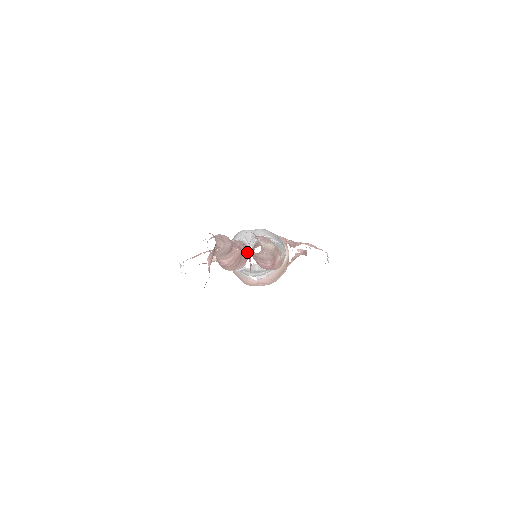
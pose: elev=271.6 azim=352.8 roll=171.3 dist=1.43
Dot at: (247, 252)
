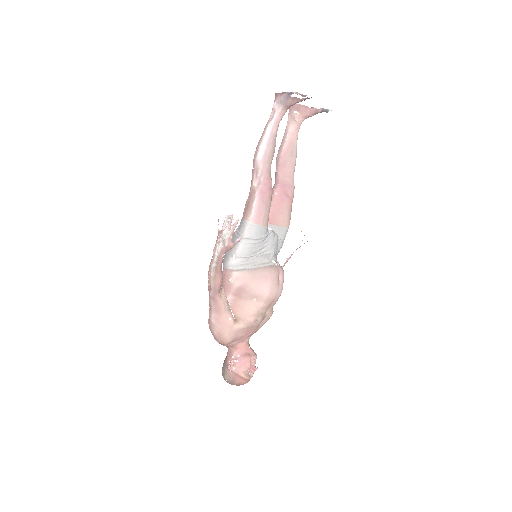
Dot at: (302, 106)
